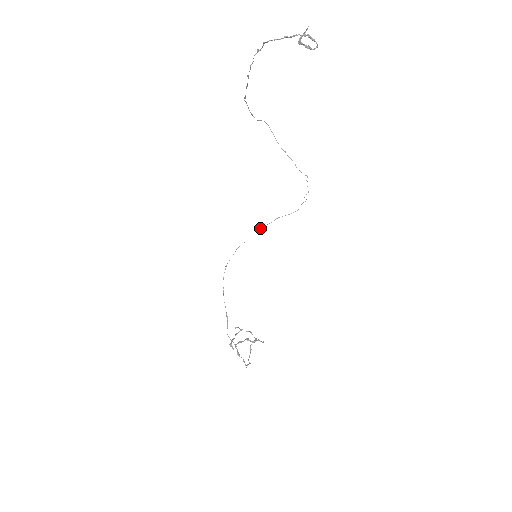
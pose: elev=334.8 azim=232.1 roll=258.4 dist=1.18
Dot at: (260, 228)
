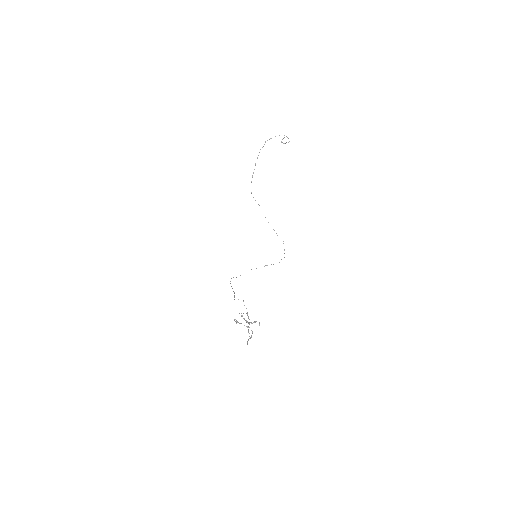
Dot at: occluded
